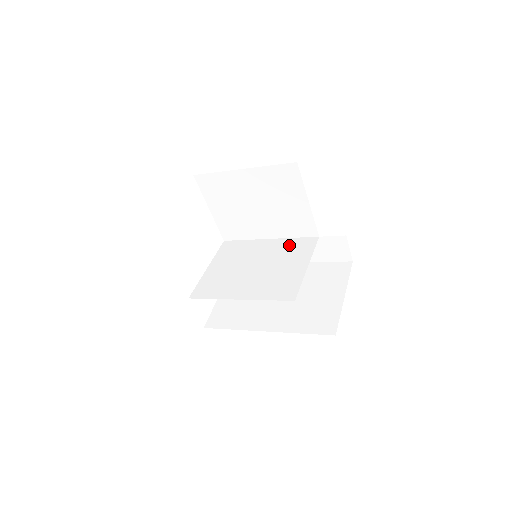
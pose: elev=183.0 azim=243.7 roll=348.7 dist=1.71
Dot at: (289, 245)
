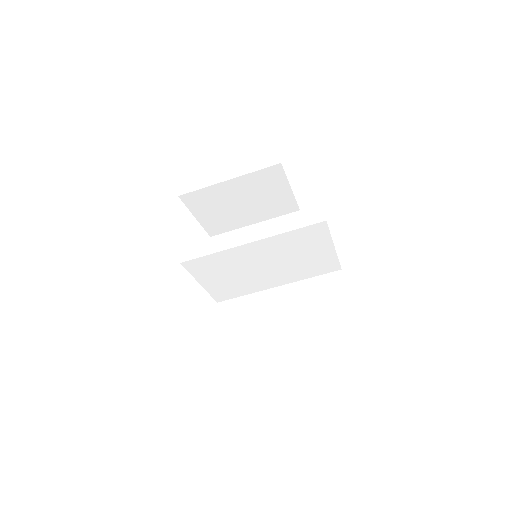
Dot at: (286, 278)
